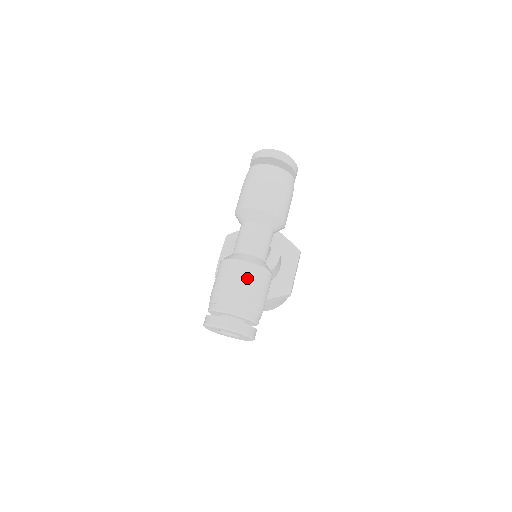
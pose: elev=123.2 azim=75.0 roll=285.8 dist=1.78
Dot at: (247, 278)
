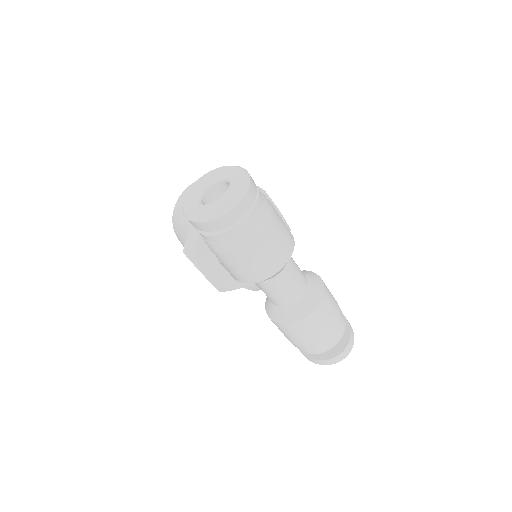
Dot at: (325, 317)
